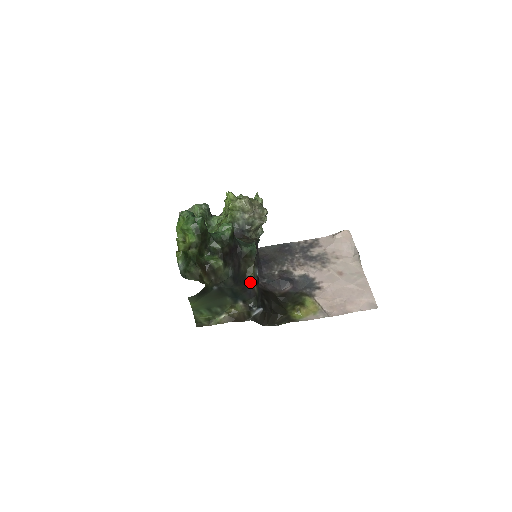
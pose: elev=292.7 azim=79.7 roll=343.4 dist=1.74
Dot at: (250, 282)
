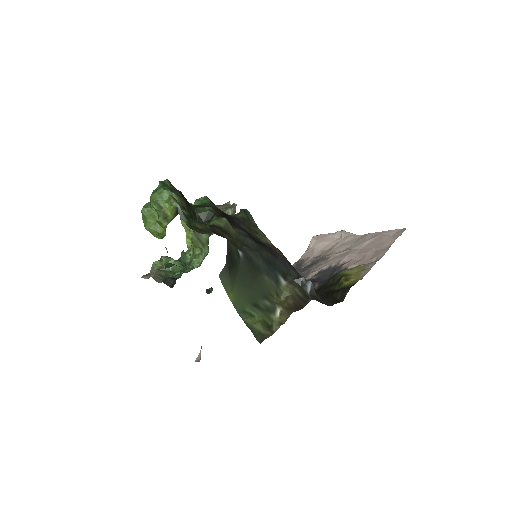
Dot at: (272, 247)
